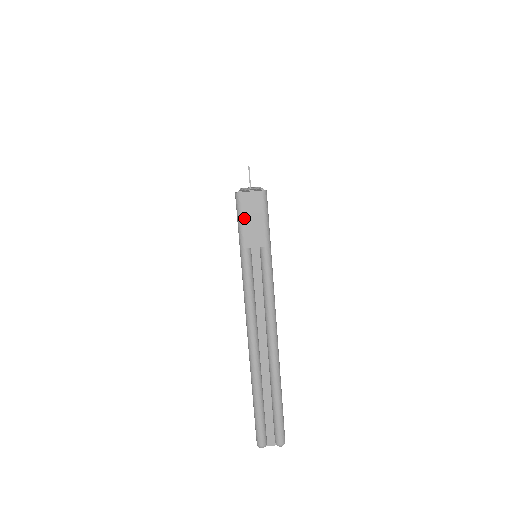
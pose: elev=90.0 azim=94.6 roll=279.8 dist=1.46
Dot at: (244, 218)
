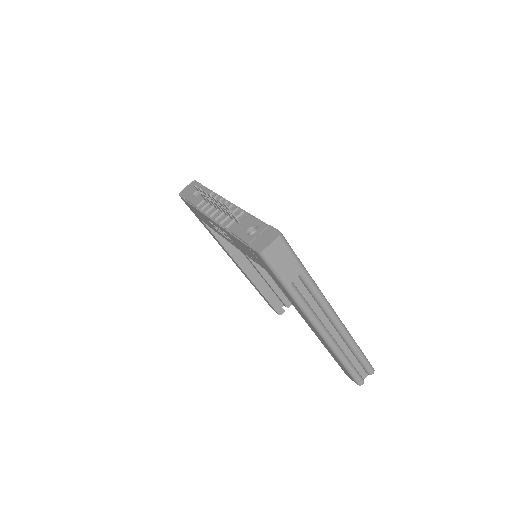
Dot at: (277, 266)
